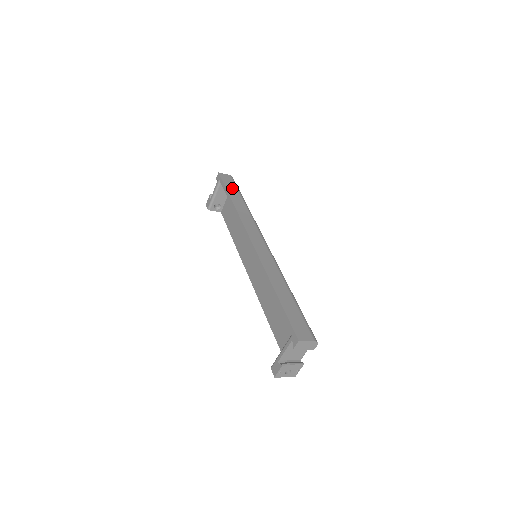
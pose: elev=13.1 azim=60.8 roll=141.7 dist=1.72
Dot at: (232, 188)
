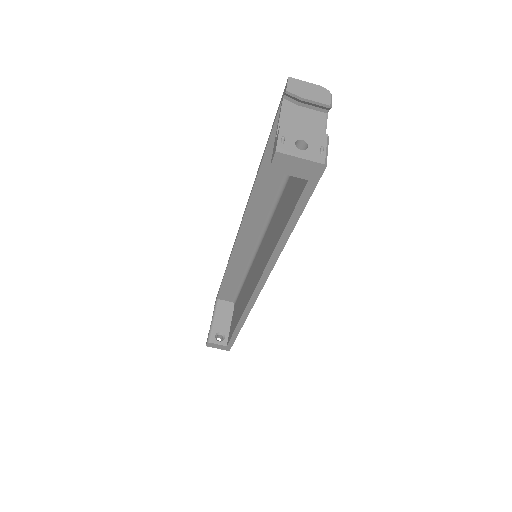
Dot at: occluded
